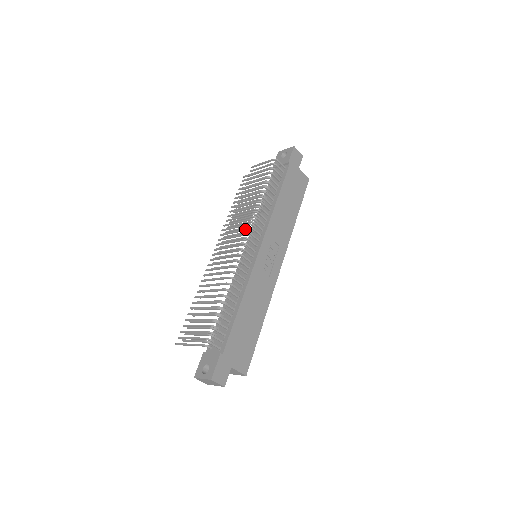
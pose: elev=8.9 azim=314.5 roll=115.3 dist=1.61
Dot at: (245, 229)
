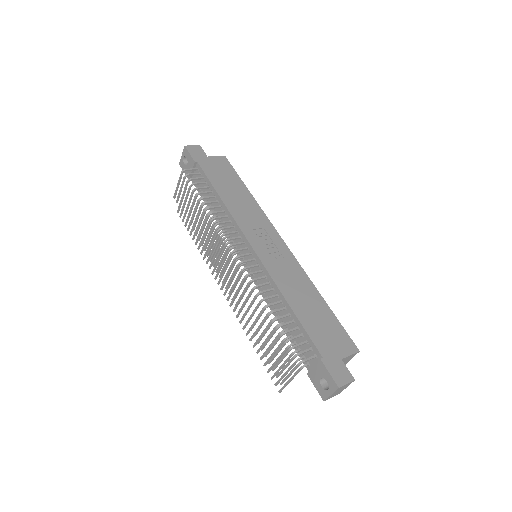
Dot at: (224, 247)
